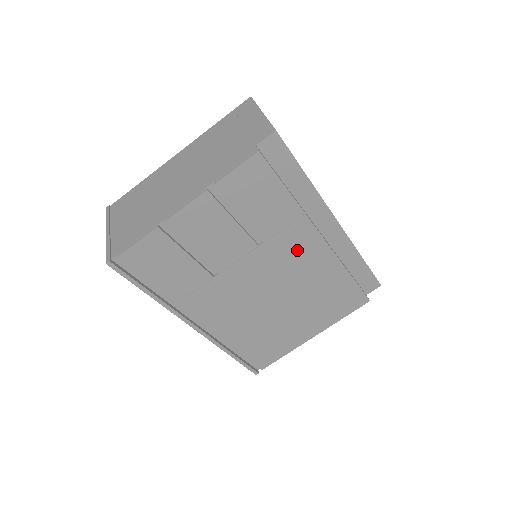
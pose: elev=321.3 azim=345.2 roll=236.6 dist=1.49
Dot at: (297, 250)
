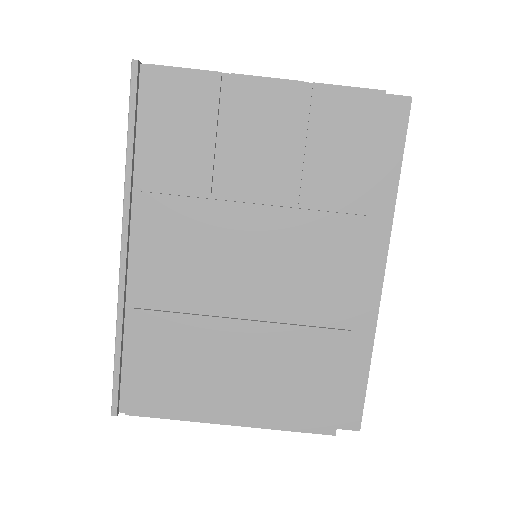
Dot at: (321, 258)
